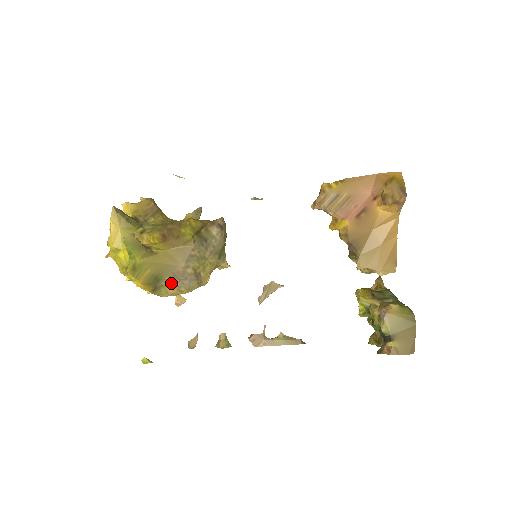
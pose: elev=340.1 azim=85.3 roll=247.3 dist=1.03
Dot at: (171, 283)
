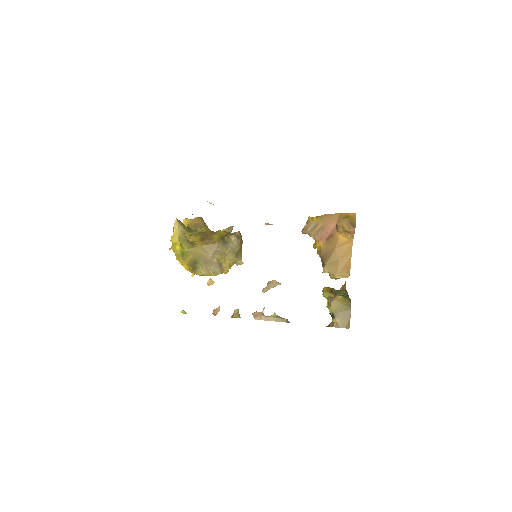
Dot at: (203, 266)
